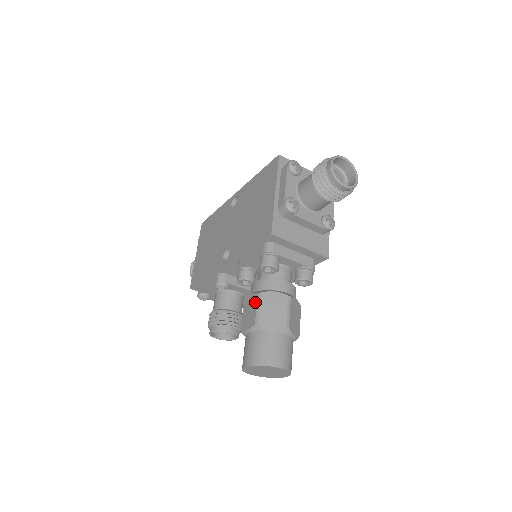
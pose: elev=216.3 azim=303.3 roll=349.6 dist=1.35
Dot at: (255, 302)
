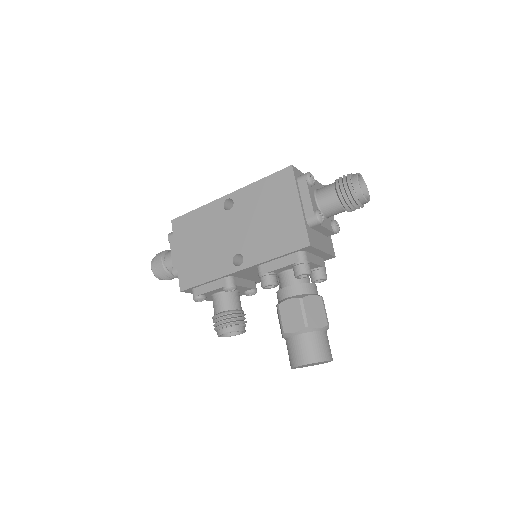
Dot at: (298, 307)
